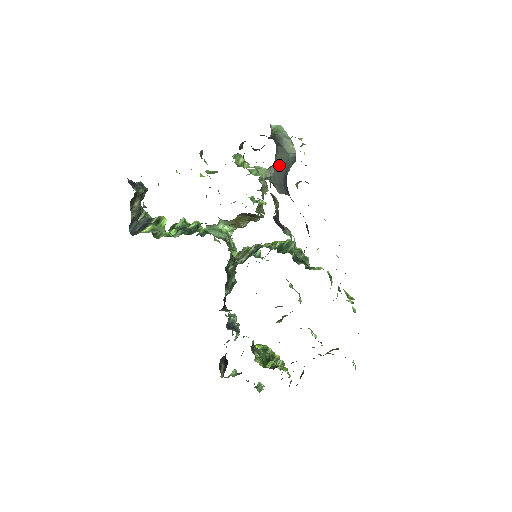
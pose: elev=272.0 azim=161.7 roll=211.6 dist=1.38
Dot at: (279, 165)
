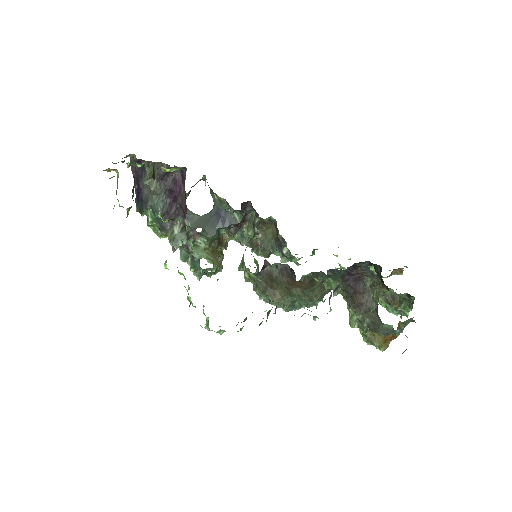
Dot at: (201, 223)
